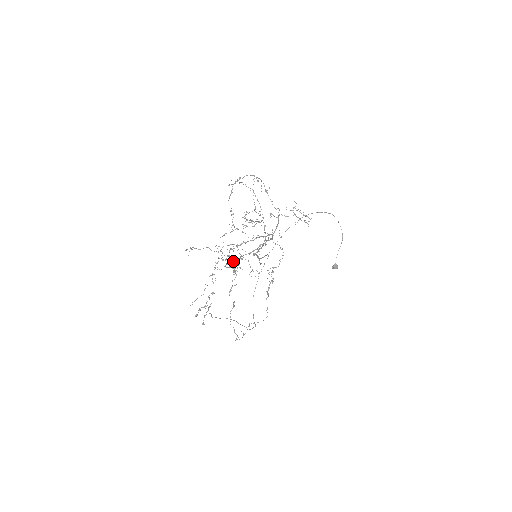
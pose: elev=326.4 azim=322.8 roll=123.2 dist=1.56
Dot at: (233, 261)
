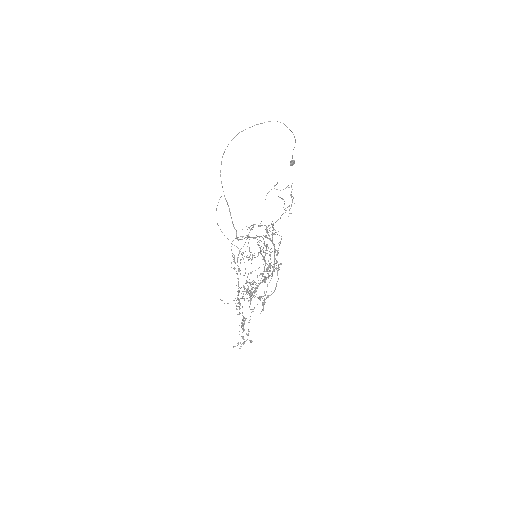
Dot at: occluded
